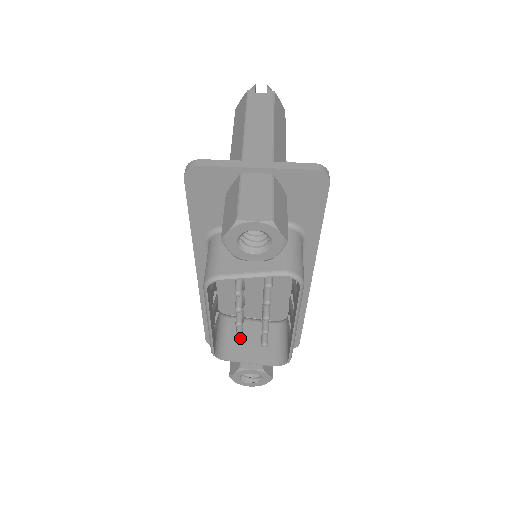
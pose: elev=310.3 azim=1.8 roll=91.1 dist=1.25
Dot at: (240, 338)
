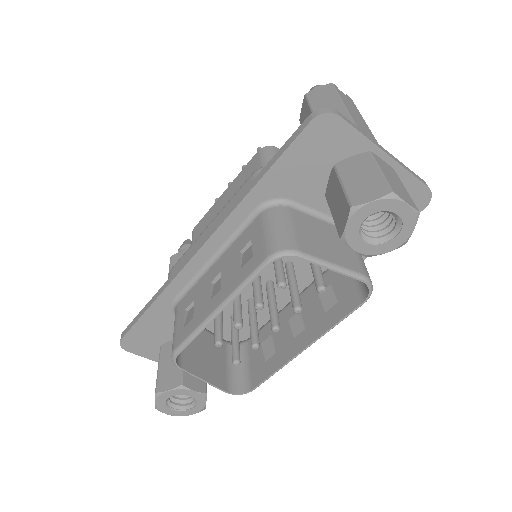
Dot at: (221, 344)
